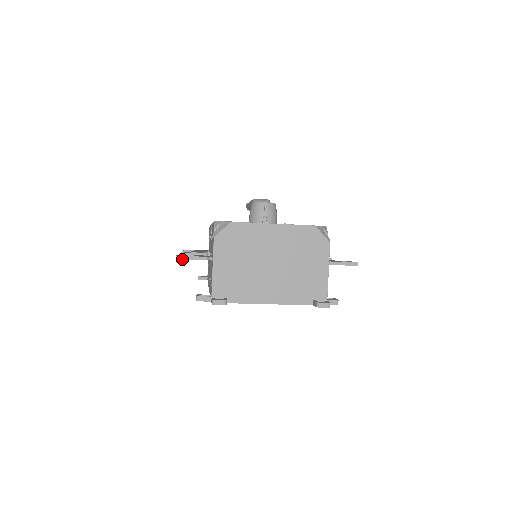
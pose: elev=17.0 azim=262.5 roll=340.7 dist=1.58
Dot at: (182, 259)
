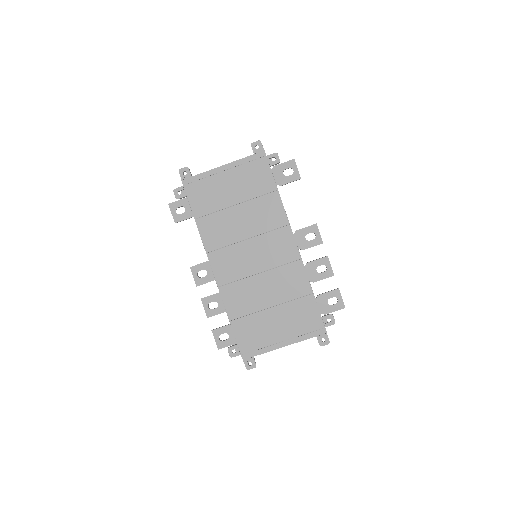
Dot at: (172, 203)
